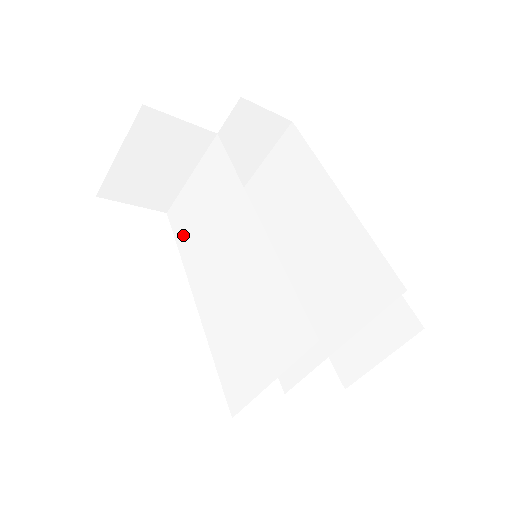
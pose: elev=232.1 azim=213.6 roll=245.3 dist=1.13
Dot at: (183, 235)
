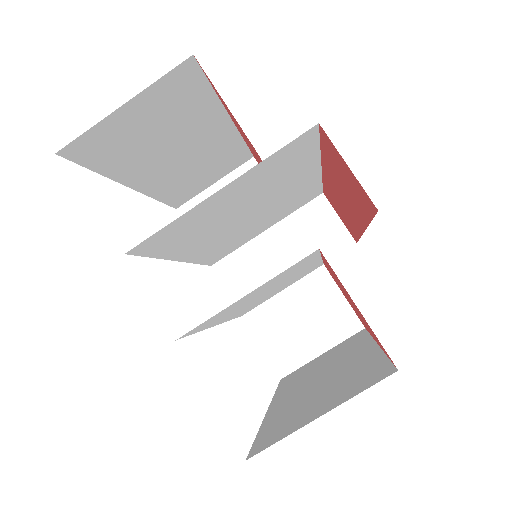
Dot at: (210, 256)
